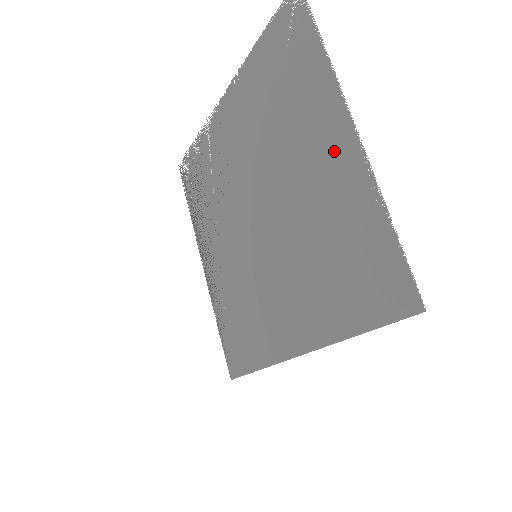
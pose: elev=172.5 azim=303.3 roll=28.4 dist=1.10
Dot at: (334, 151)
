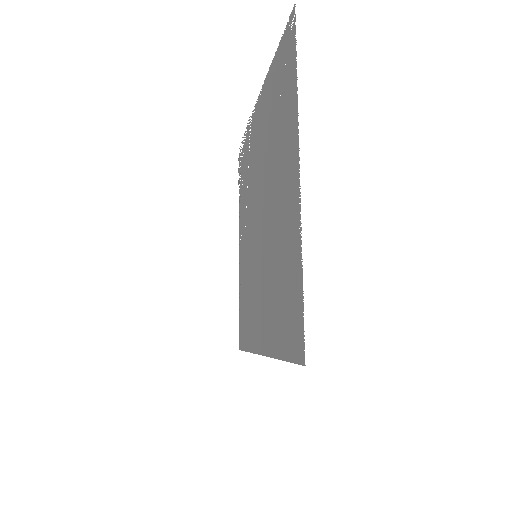
Dot at: (290, 190)
